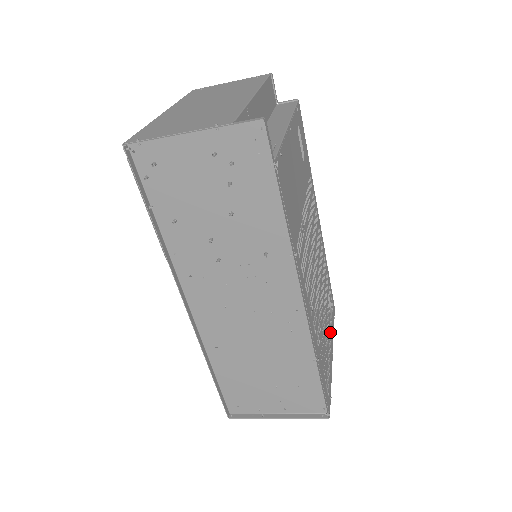
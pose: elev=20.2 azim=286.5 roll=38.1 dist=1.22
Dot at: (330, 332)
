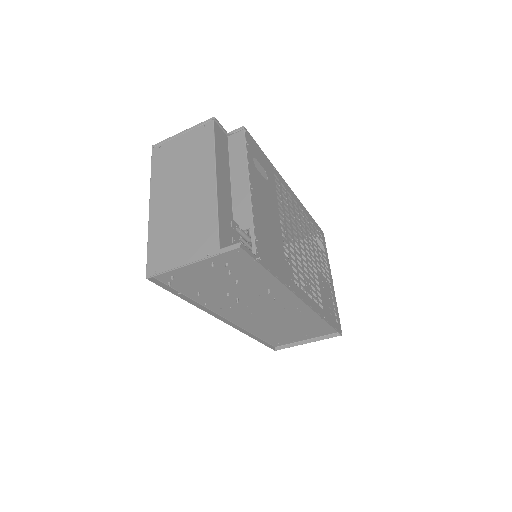
Dot at: (326, 267)
